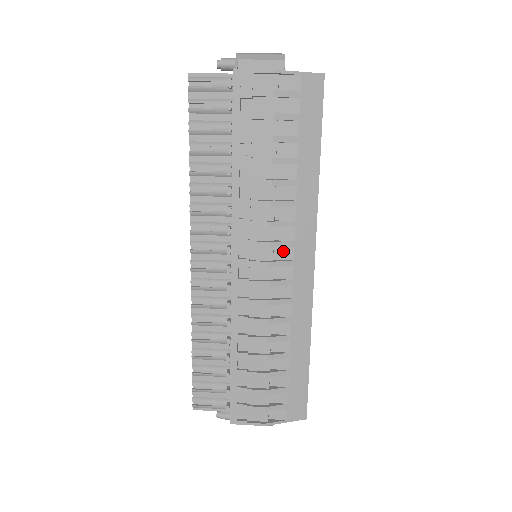
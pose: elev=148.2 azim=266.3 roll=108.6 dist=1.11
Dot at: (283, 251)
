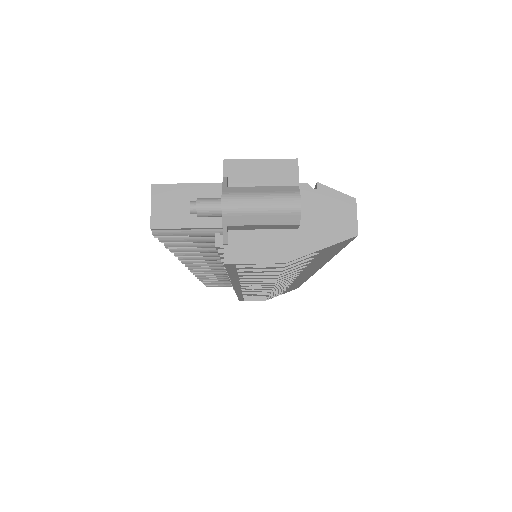
Dot at: occluded
